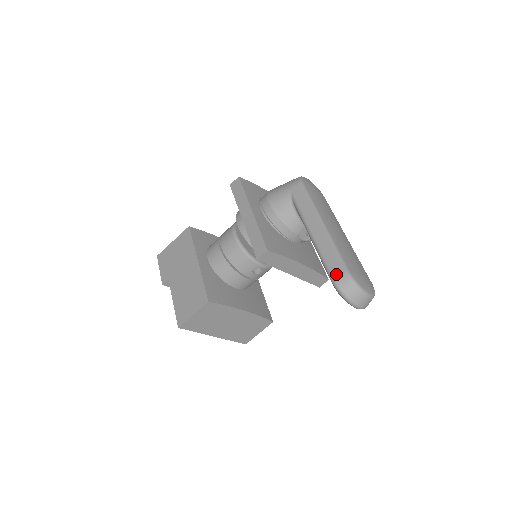
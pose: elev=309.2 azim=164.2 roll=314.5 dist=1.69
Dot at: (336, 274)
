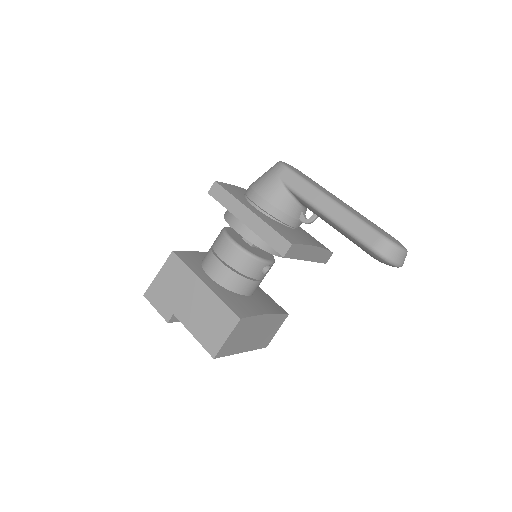
Dot at: (373, 242)
